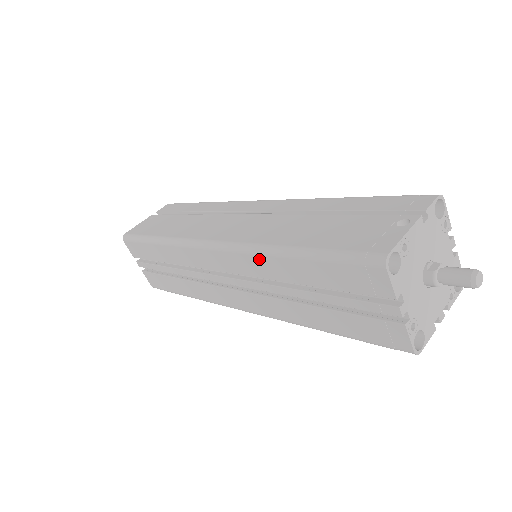
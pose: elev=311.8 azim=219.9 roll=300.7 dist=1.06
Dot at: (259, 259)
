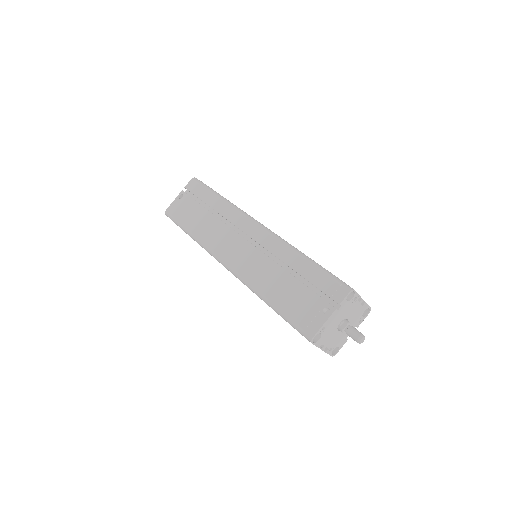
Dot at: occluded
